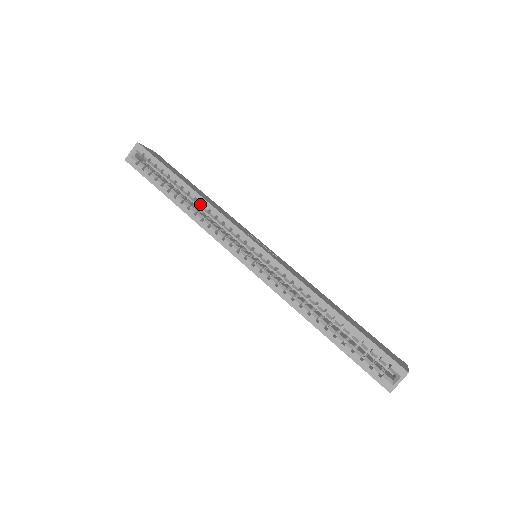
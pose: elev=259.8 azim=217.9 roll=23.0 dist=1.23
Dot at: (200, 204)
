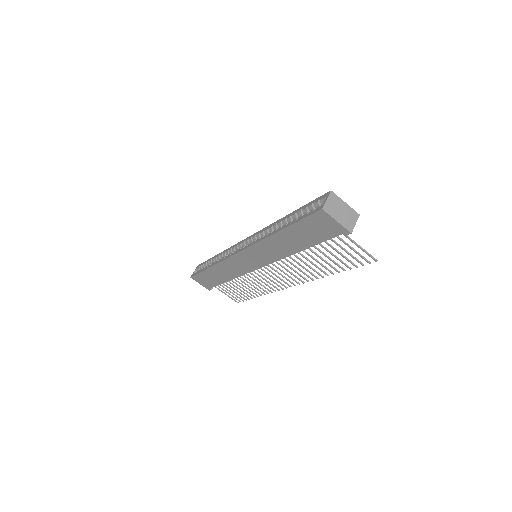
Dot at: (221, 255)
